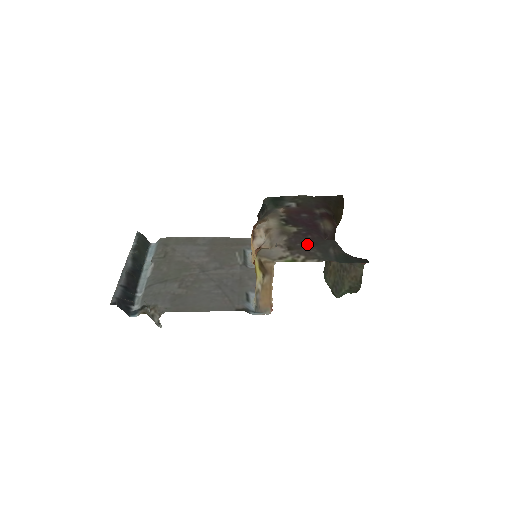
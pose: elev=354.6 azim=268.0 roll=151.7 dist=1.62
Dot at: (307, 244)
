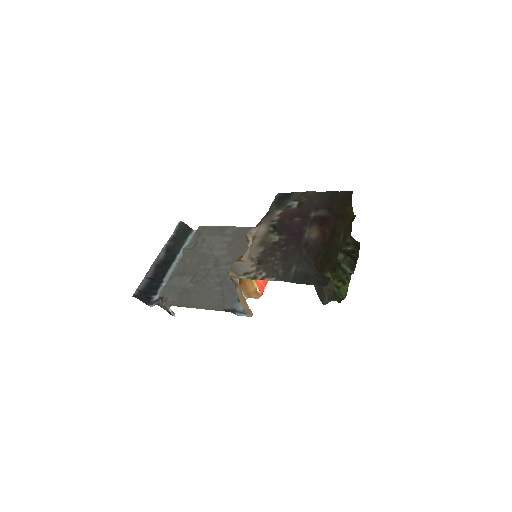
Dot at: (277, 258)
